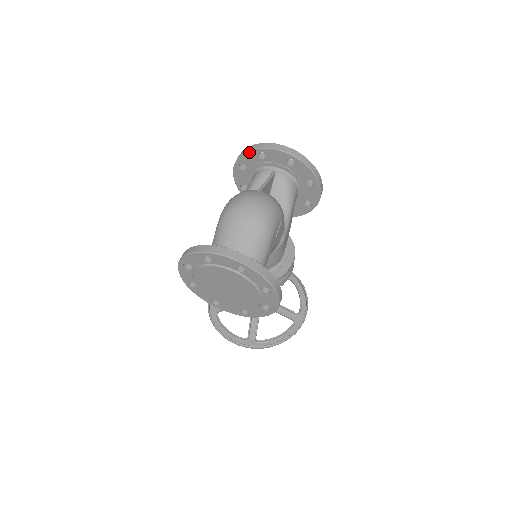
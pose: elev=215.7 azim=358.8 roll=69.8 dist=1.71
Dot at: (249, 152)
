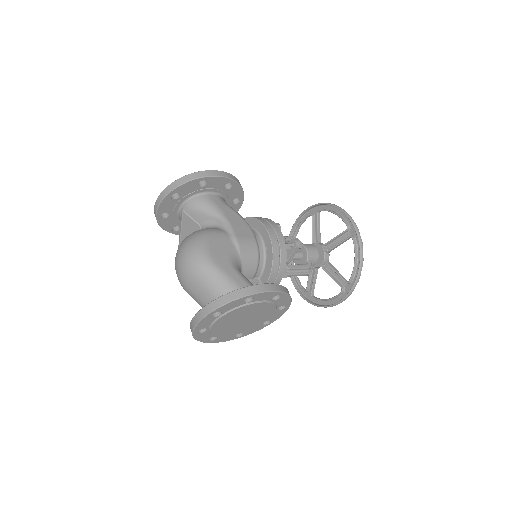
Dot at: (160, 224)
